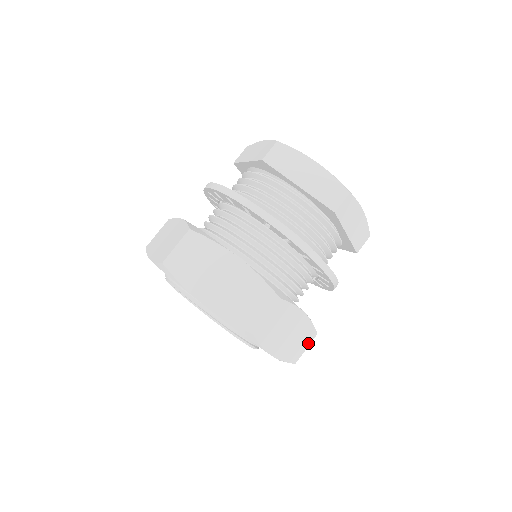
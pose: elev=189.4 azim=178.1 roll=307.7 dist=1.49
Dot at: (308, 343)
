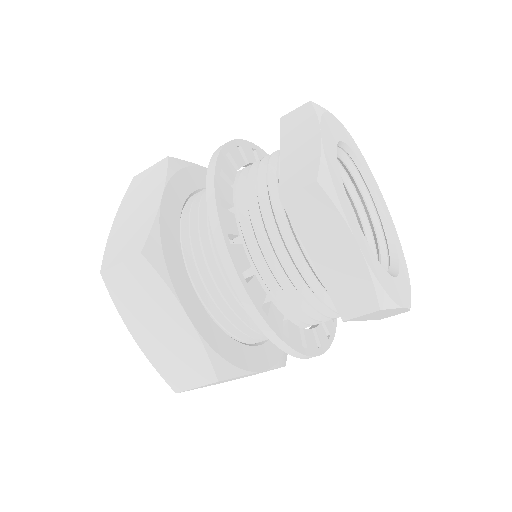
Dot at: (200, 381)
